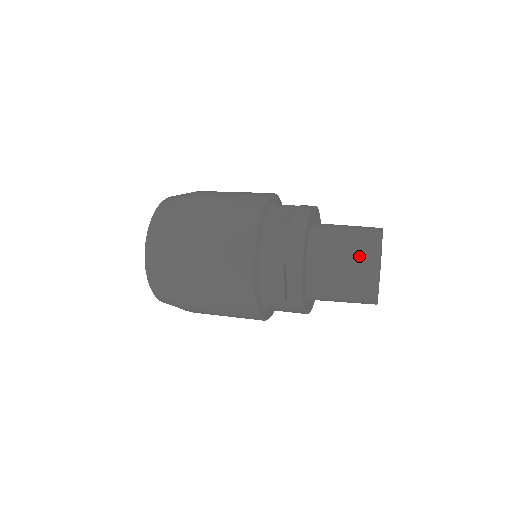
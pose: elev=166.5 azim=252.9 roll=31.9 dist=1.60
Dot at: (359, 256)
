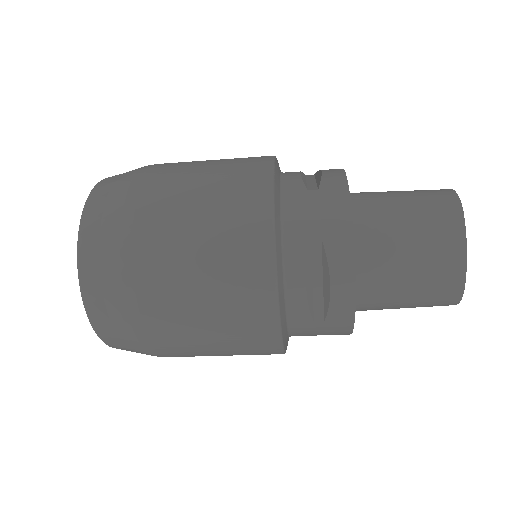
Dot at: (433, 228)
